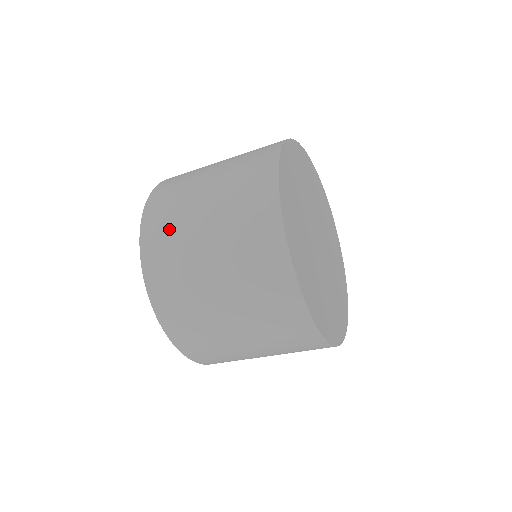
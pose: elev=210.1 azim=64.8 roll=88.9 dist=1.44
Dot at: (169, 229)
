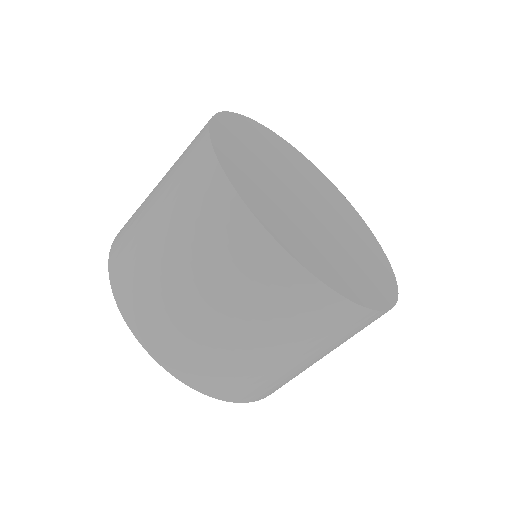
Dot at: occluded
